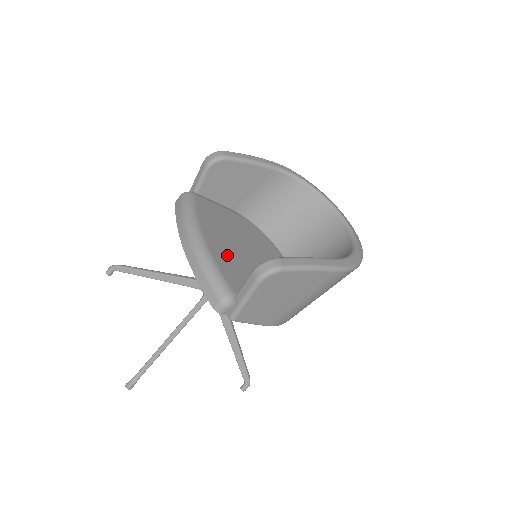
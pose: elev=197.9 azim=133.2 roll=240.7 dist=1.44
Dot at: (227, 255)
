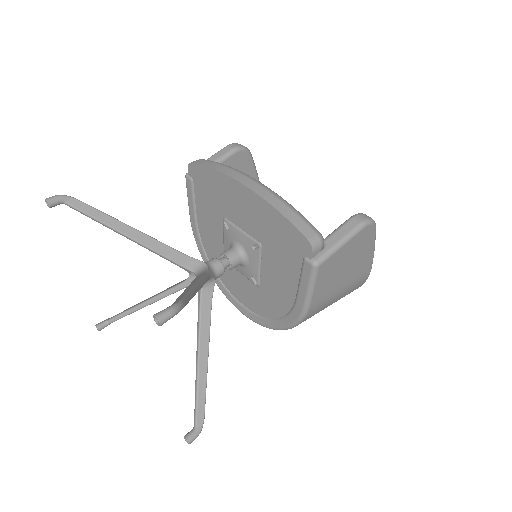
Dot at: occluded
